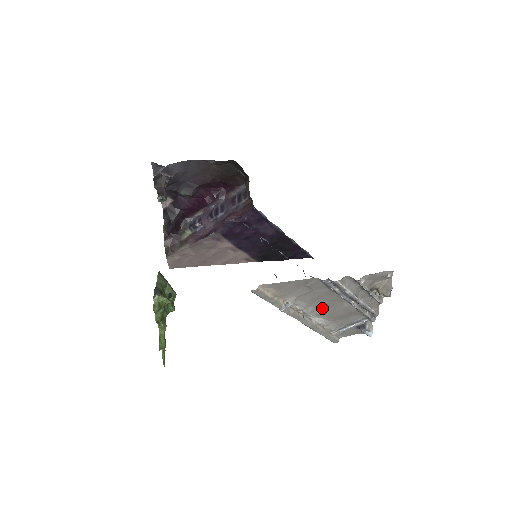
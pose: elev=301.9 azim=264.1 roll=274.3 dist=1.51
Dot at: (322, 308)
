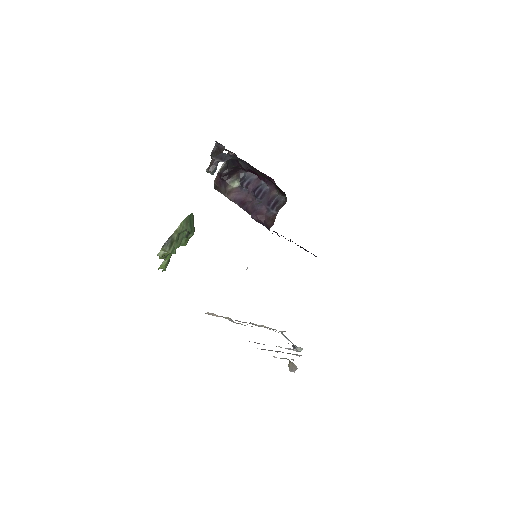
Dot at: occluded
